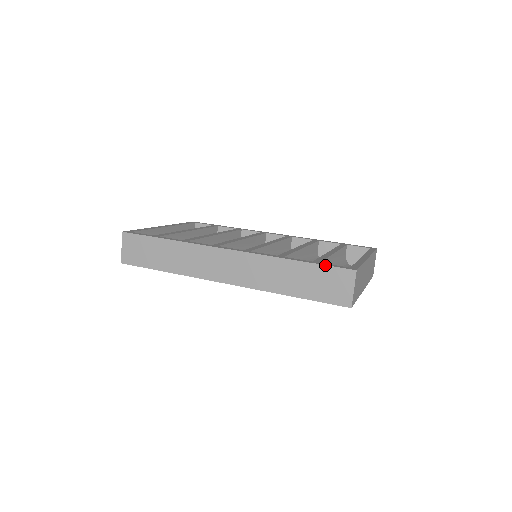
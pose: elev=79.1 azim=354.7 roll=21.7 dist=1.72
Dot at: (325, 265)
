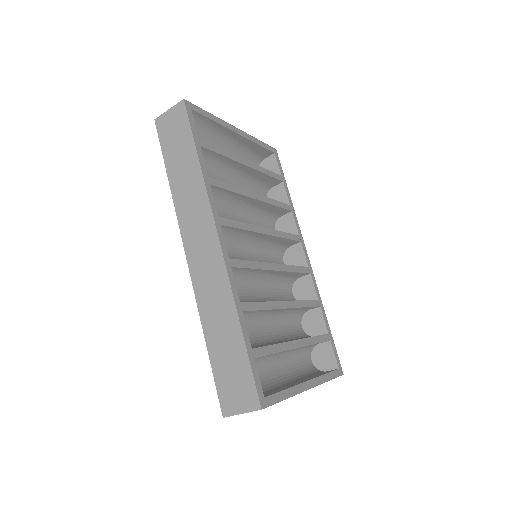
Dot at: (251, 369)
